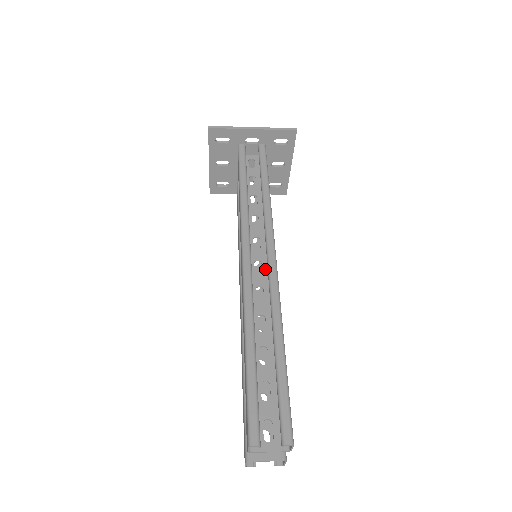
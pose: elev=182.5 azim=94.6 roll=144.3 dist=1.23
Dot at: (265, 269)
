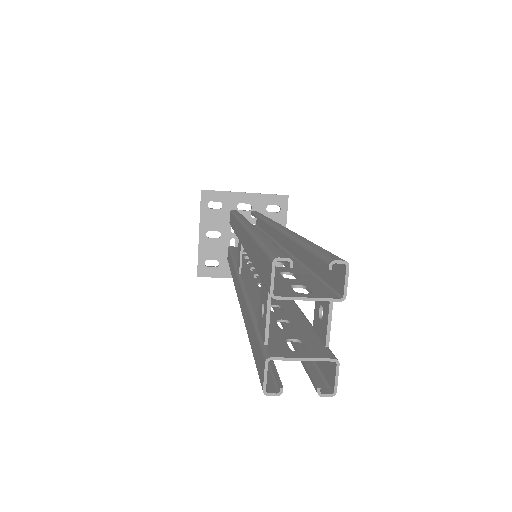
Dot at: occluded
